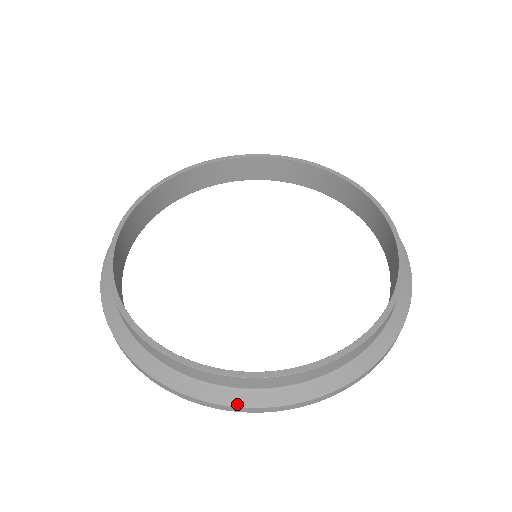
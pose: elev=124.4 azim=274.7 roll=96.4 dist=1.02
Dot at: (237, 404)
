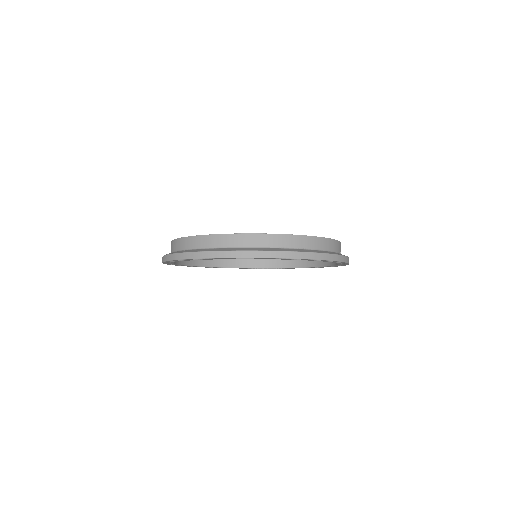
Dot at: (213, 250)
